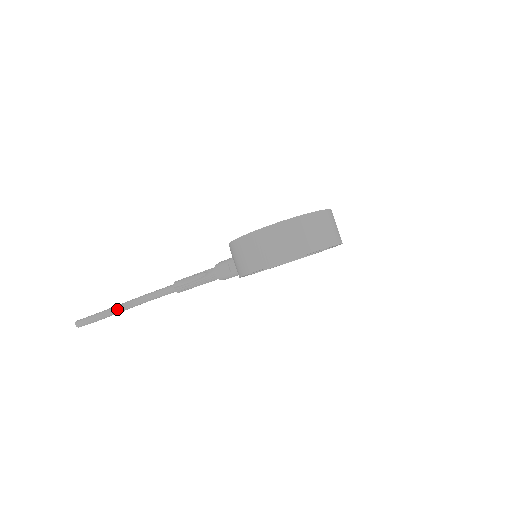
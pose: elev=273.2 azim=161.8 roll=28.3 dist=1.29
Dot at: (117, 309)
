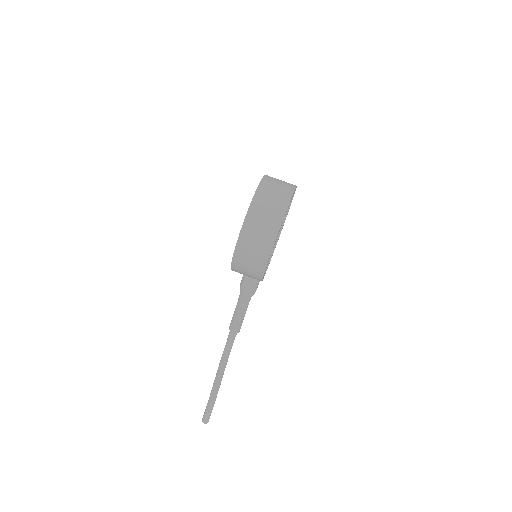
Dot at: (216, 385)
